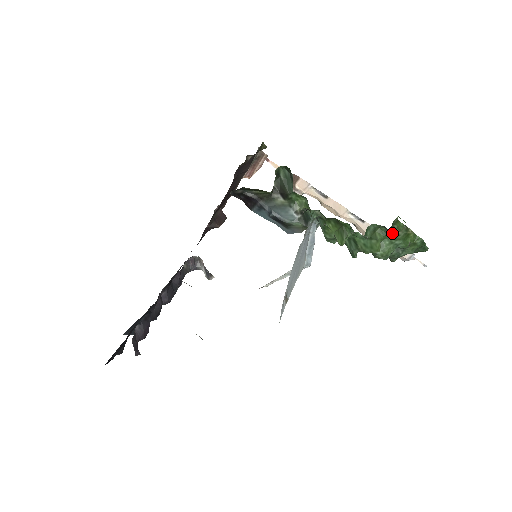
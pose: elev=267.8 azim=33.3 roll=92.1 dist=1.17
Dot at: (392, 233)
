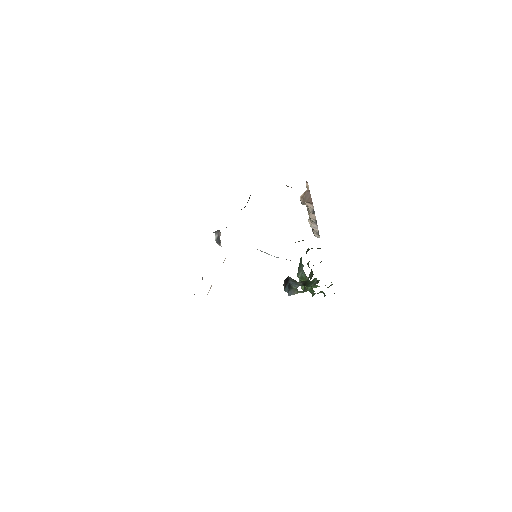
Dot at: occluded
